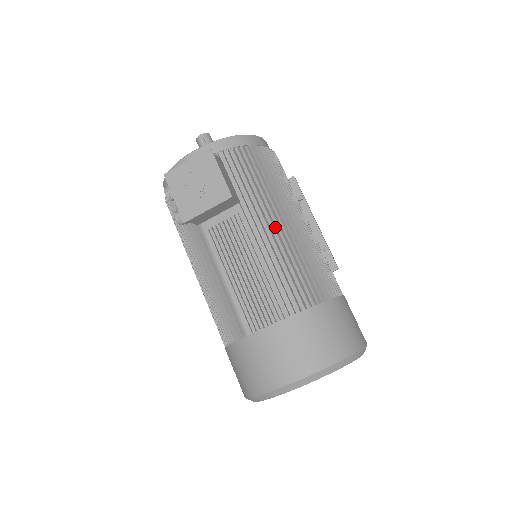
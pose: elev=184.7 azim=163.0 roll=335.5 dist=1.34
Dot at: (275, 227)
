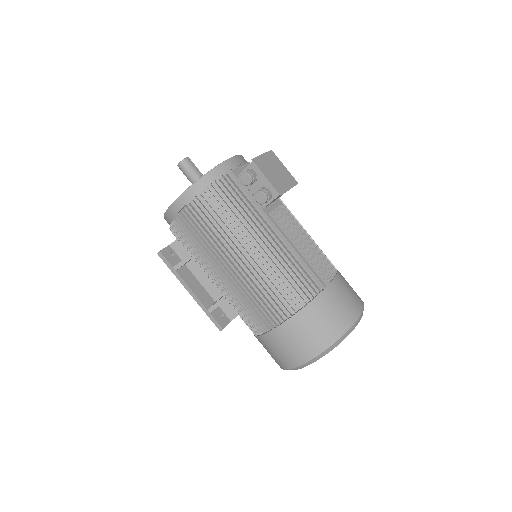
Dot at: occluded
